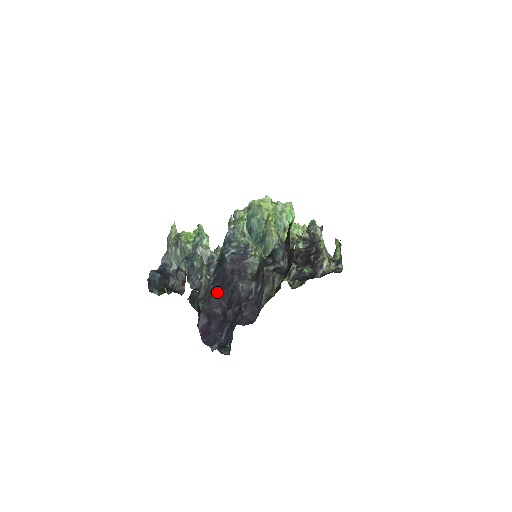
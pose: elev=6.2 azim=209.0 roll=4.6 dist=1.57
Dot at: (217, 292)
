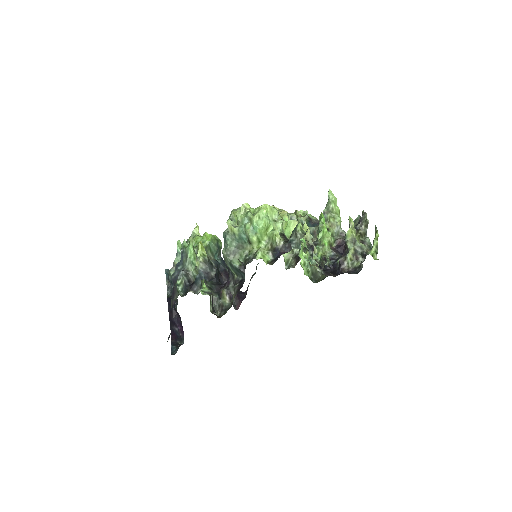
Dot at: (174, 304)
